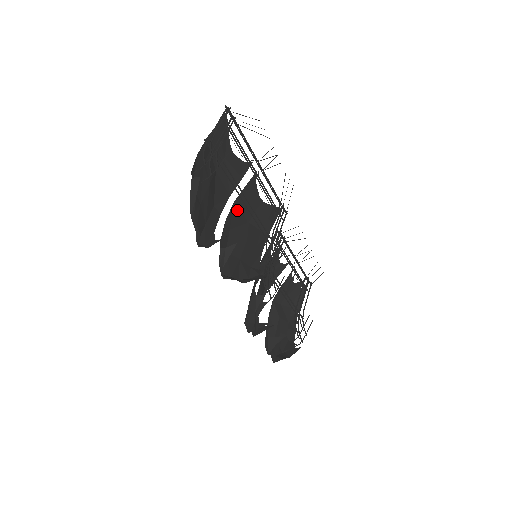
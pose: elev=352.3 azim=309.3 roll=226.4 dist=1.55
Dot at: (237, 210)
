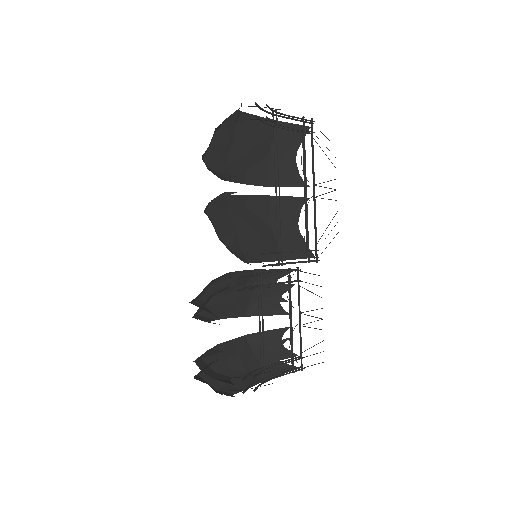
Dot at: (267, 205)
